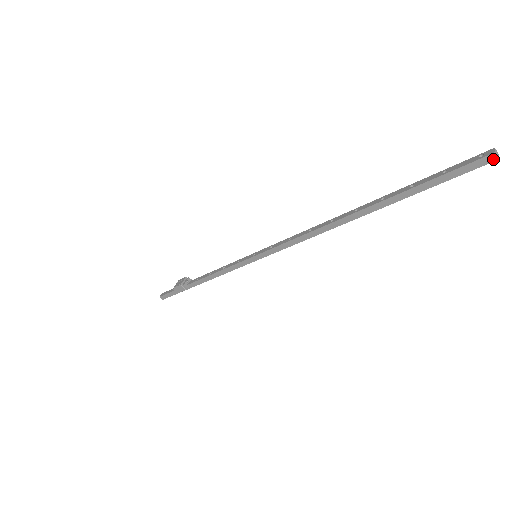
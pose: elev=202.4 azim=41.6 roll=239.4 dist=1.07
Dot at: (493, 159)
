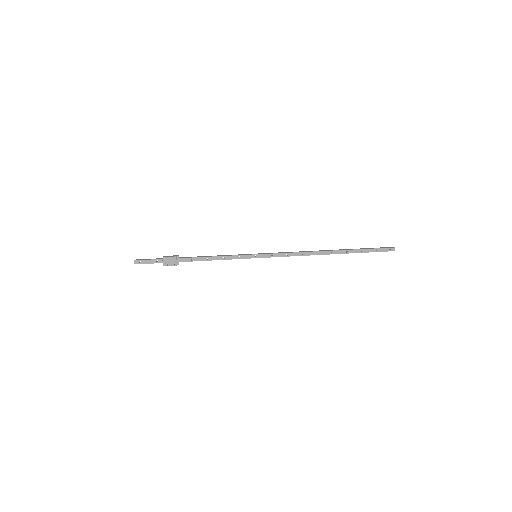
Dot at: occluded
